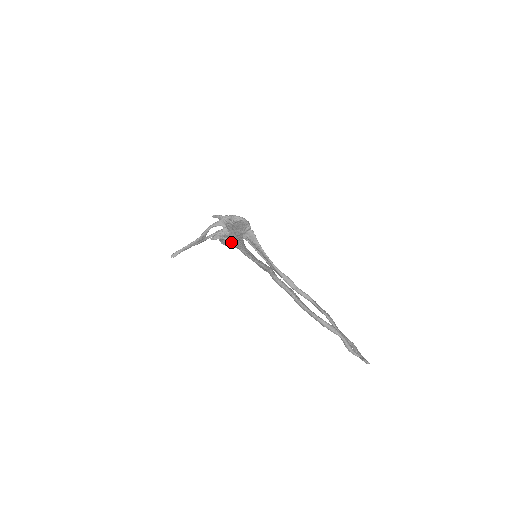
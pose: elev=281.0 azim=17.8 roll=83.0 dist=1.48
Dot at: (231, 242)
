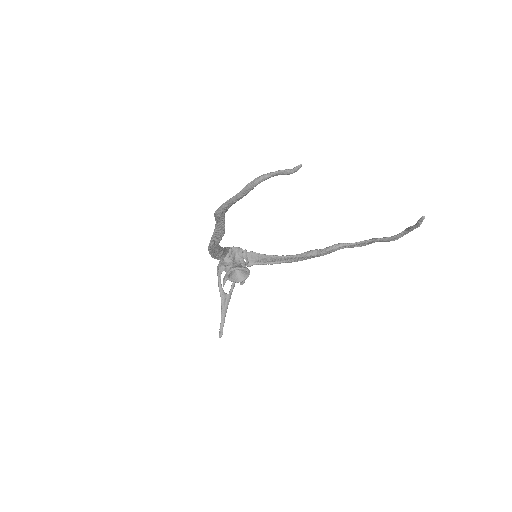
Dot at: (233, 269)
